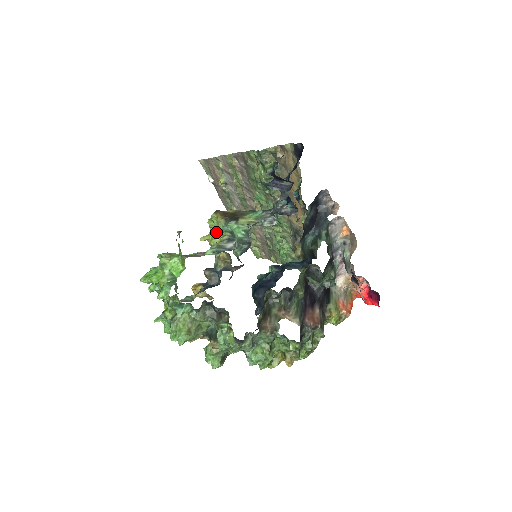
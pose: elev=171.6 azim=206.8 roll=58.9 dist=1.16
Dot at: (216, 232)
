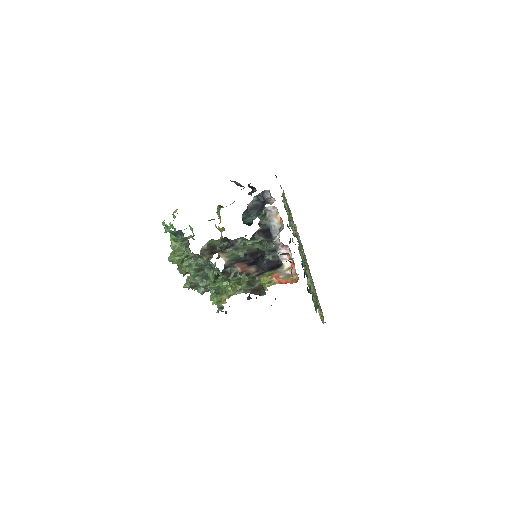
Dot at: occluded
